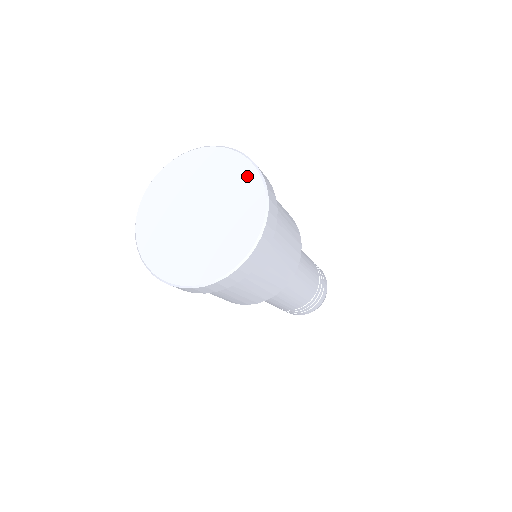
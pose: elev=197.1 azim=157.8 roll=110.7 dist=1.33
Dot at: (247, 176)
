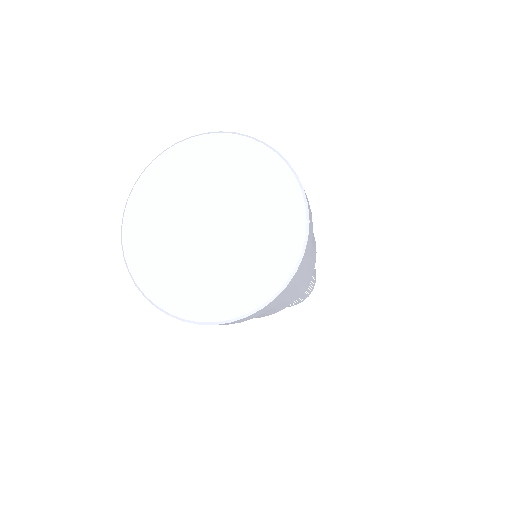
Dot at: (285, 251)
